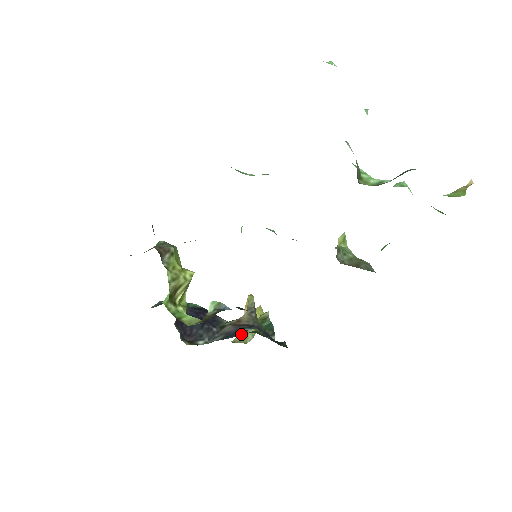
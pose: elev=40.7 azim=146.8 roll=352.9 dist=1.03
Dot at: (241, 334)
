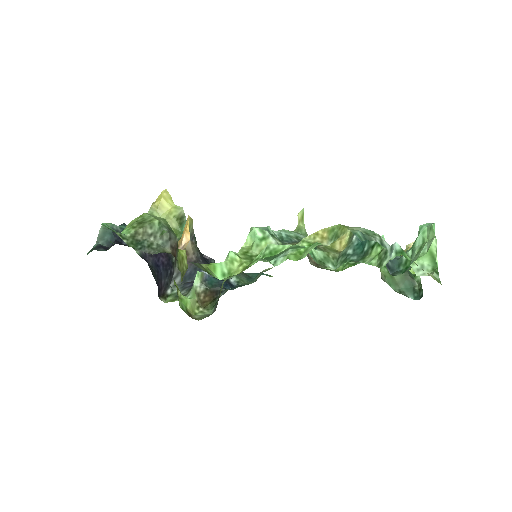
Dot at: occluded
